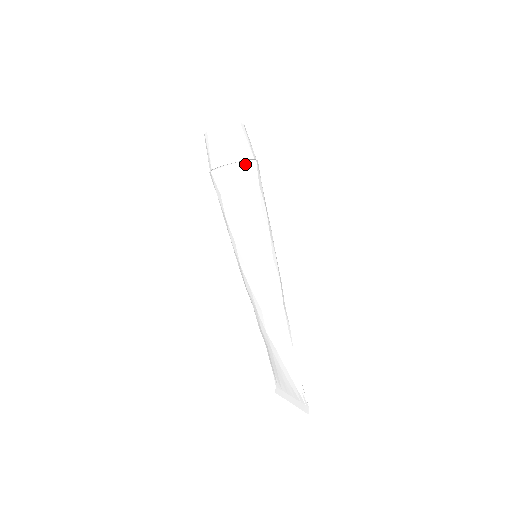
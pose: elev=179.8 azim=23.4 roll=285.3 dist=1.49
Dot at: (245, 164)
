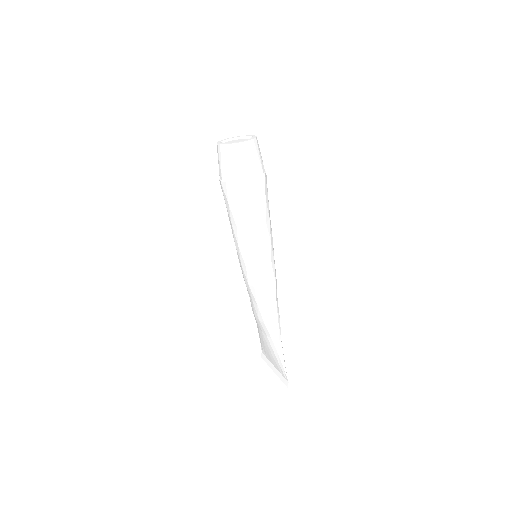
Dot at: (254, 181)
